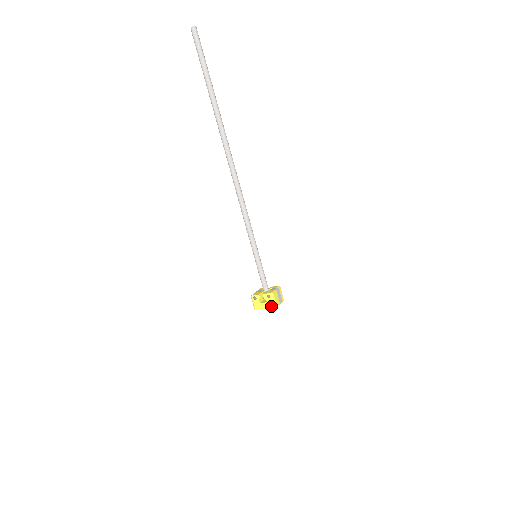
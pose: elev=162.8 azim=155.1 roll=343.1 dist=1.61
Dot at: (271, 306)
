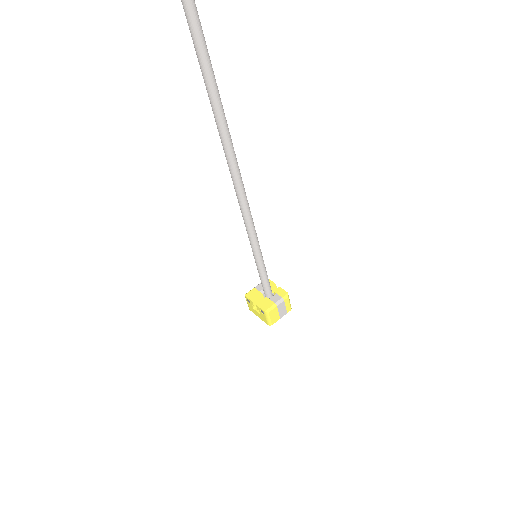
Dot at: (265, 321)
